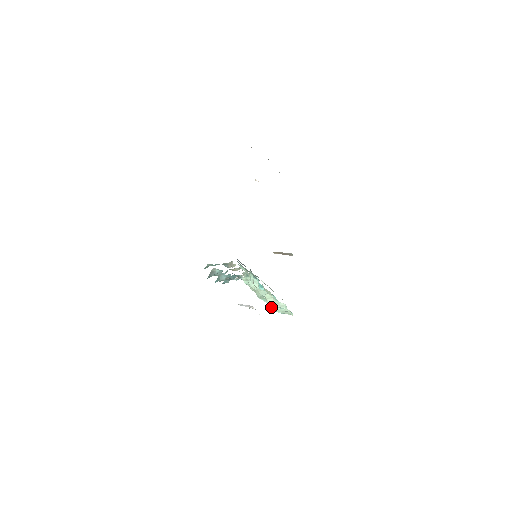
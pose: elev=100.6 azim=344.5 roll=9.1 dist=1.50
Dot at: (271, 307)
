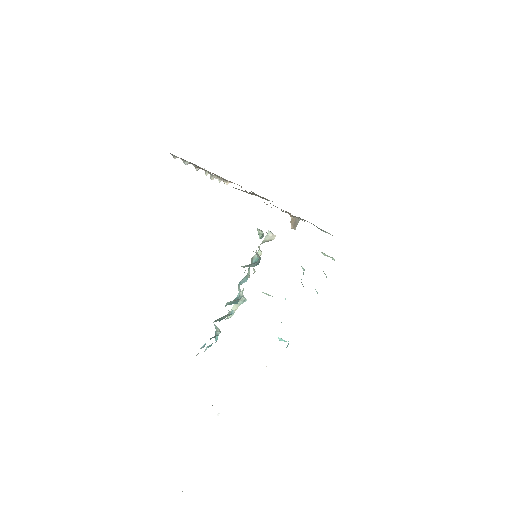
Dot at: occluded
